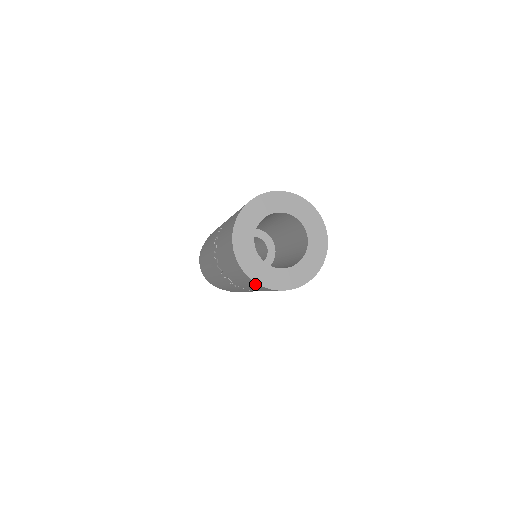
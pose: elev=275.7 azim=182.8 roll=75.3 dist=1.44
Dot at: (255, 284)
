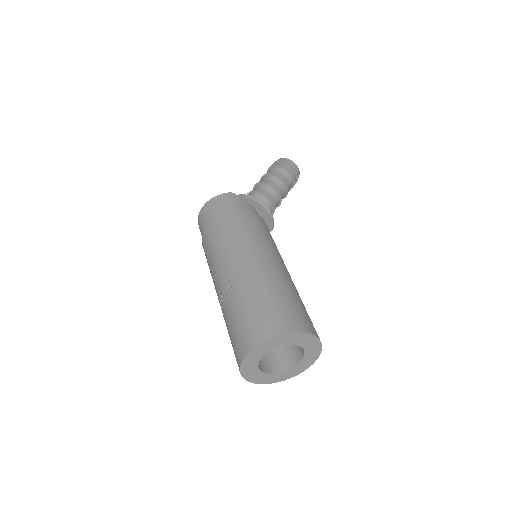
Dot at: occluded
